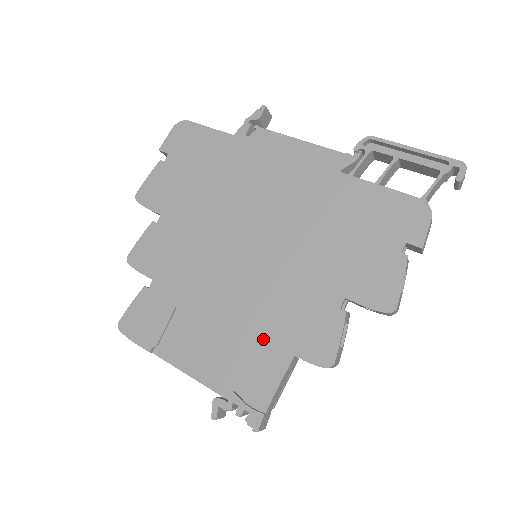
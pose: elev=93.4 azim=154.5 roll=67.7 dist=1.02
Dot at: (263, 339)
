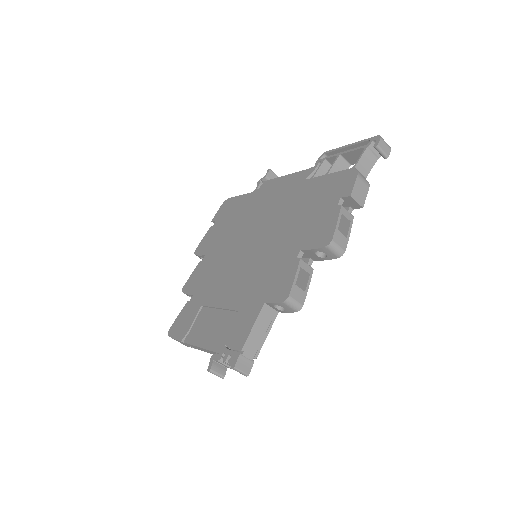
Dot at: (247, 301)
